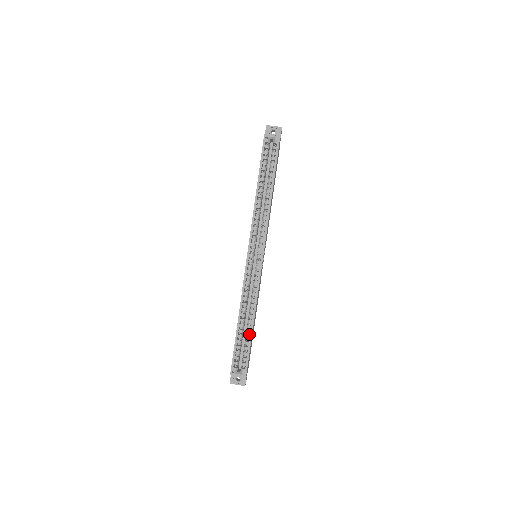
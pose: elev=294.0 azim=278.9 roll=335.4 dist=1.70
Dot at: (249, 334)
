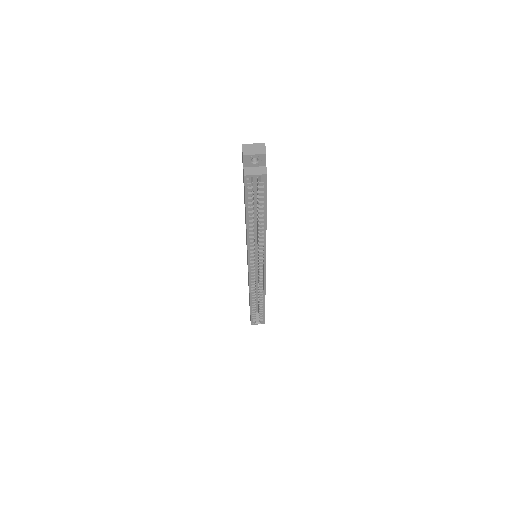
Dot at: occluded
